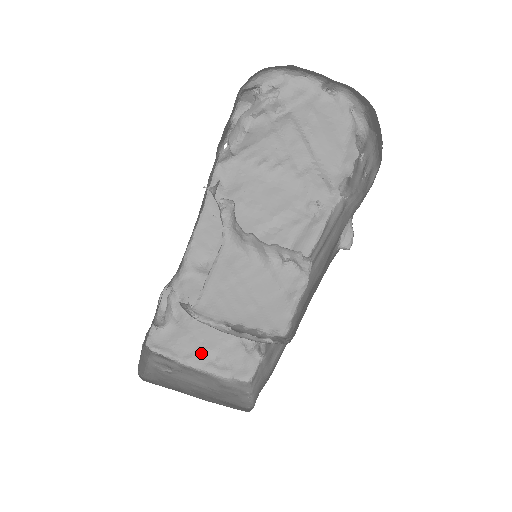
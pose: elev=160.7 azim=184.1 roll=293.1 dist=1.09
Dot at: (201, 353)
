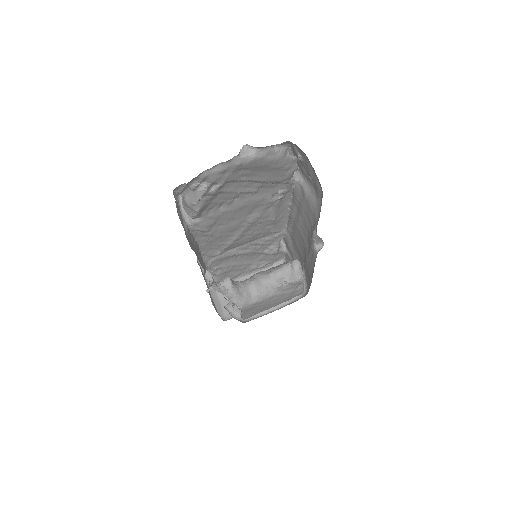
Dot at: (245, 270)
